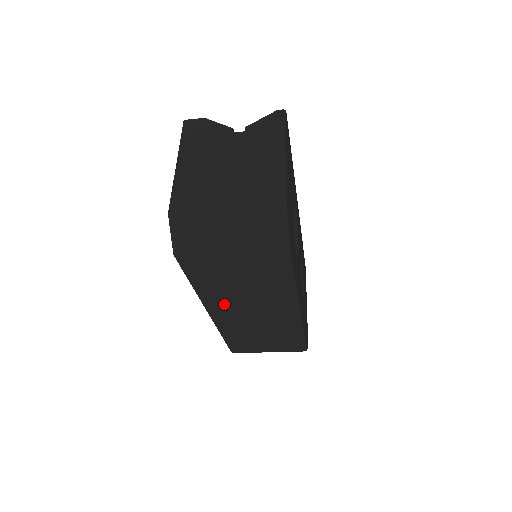
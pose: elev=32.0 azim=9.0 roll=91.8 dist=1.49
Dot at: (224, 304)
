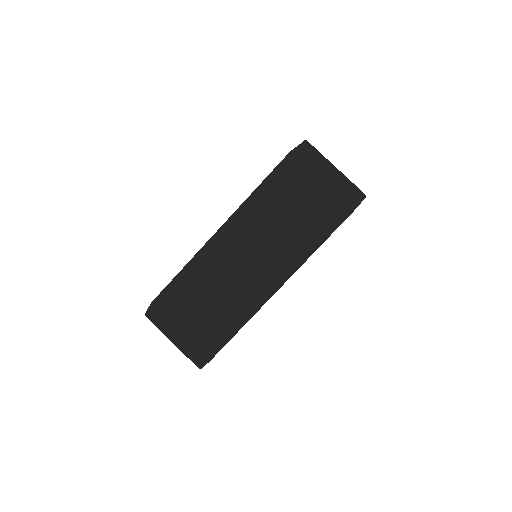
Dot at: (246, 228)
